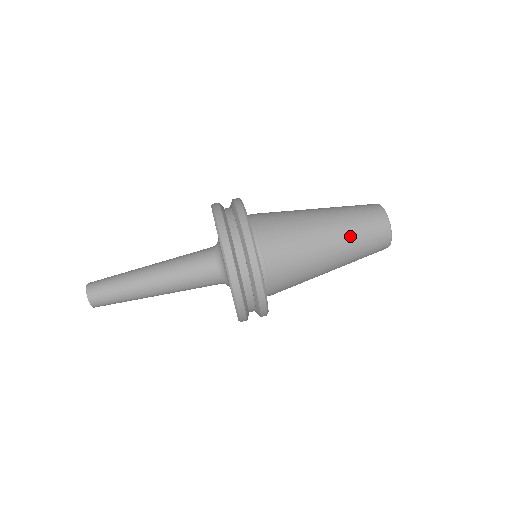
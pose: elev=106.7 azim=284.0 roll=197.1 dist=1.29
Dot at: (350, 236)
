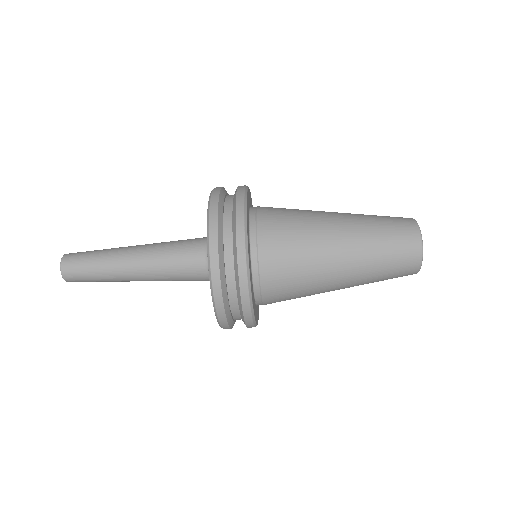
Dot at: (369, 270)
